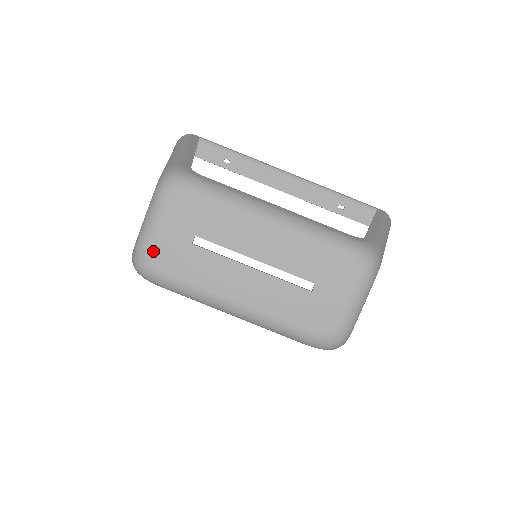
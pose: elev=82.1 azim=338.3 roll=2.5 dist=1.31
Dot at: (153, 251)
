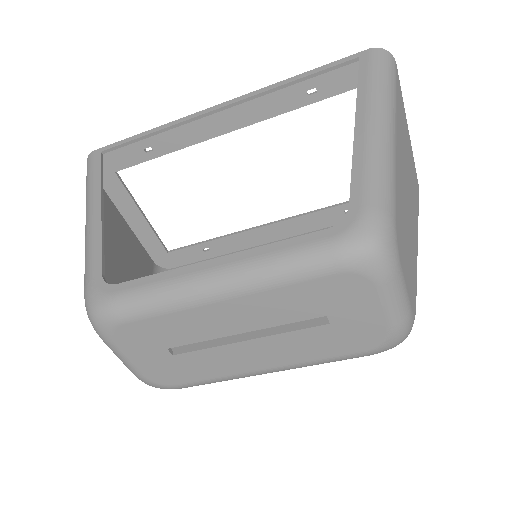
Dot at: (150, 378)
